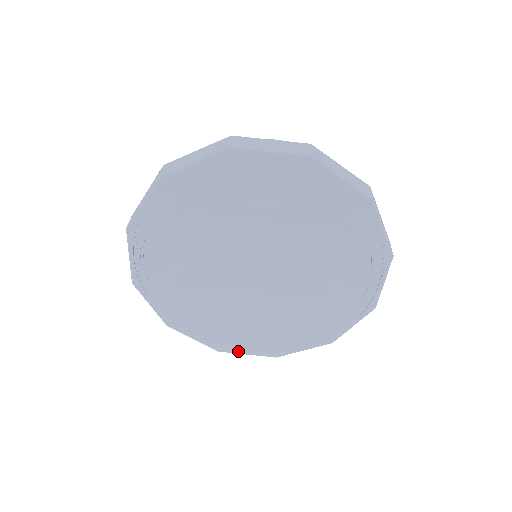
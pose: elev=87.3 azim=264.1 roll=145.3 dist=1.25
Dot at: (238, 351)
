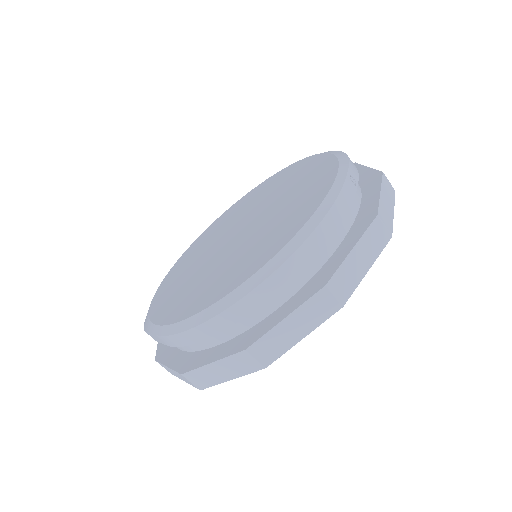
Dot at: occluded
